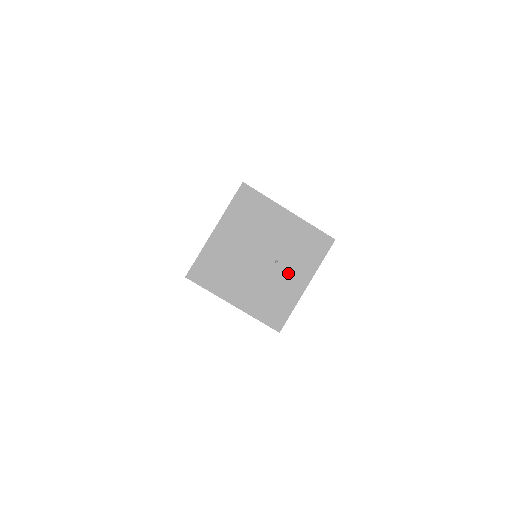
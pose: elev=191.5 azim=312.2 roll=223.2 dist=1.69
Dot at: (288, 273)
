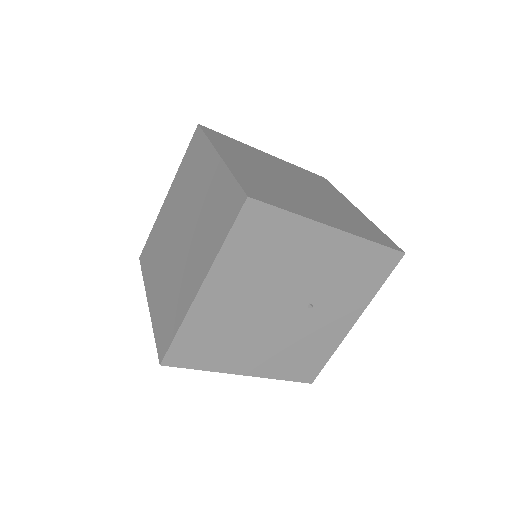
Dot at: (327, 316)
